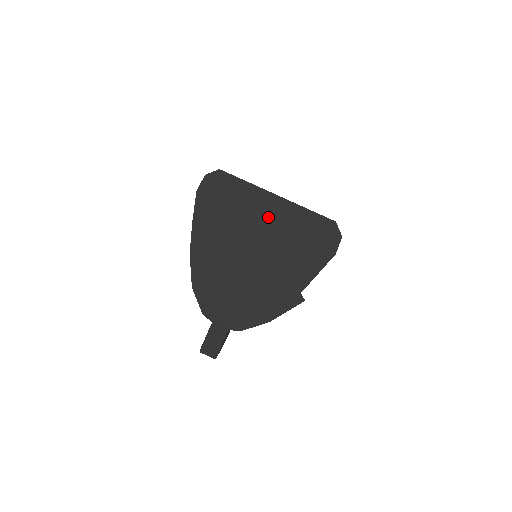
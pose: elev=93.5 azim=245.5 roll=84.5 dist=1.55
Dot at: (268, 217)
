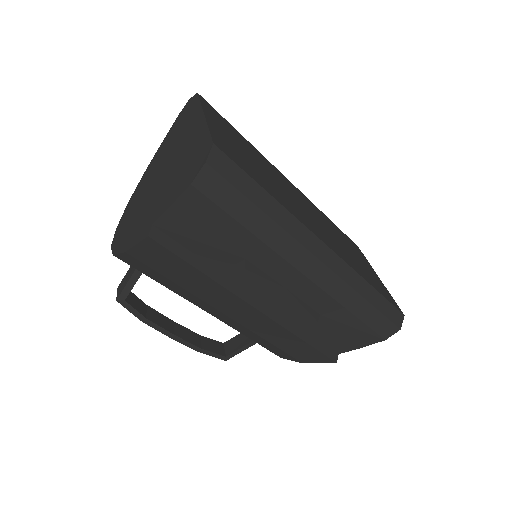
Dot at: (188, 137)
